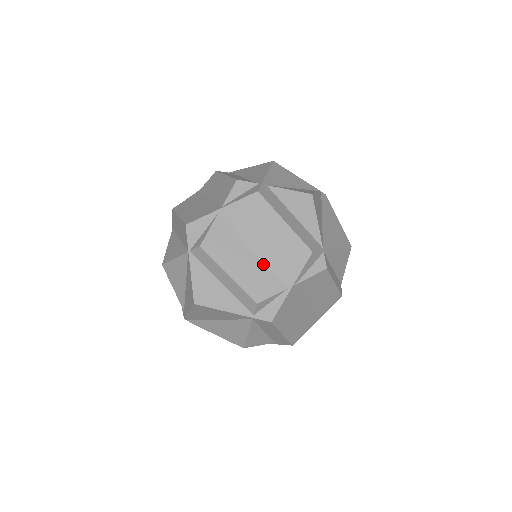
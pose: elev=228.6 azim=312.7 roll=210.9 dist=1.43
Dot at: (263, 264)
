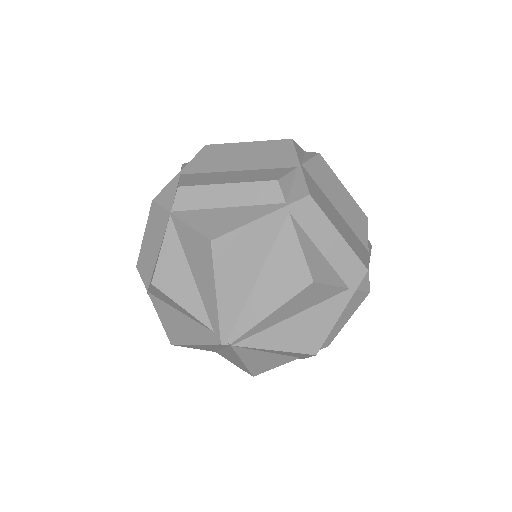
Dot at: (256, 170)
